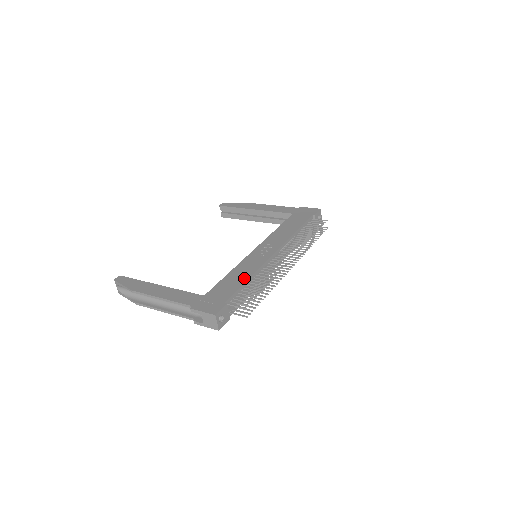
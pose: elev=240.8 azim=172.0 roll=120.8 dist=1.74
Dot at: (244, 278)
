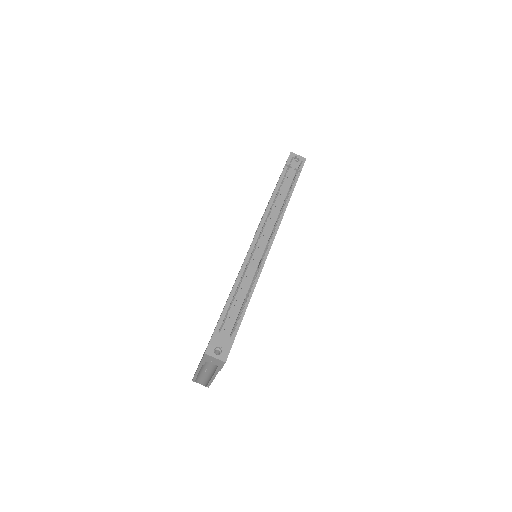
Dot at: (230, 292)
